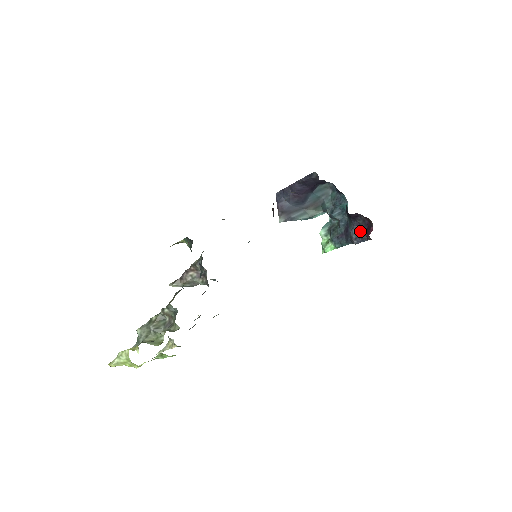
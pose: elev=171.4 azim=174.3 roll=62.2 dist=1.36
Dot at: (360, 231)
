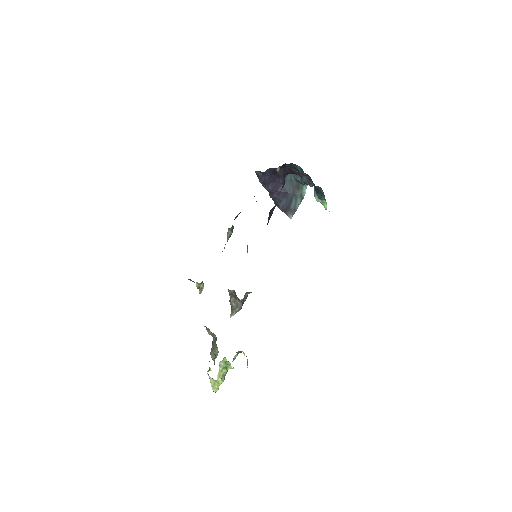
Dot at: (305, 176)
